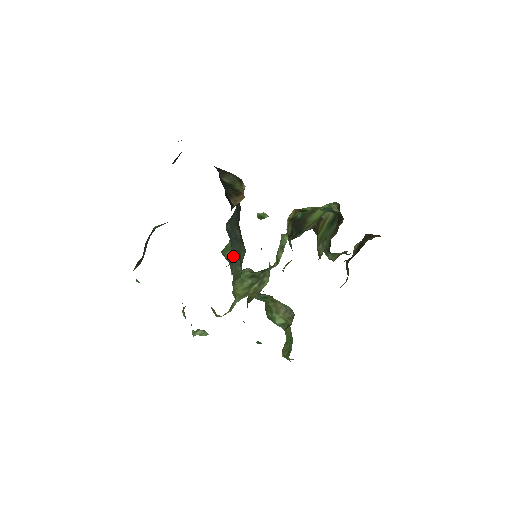
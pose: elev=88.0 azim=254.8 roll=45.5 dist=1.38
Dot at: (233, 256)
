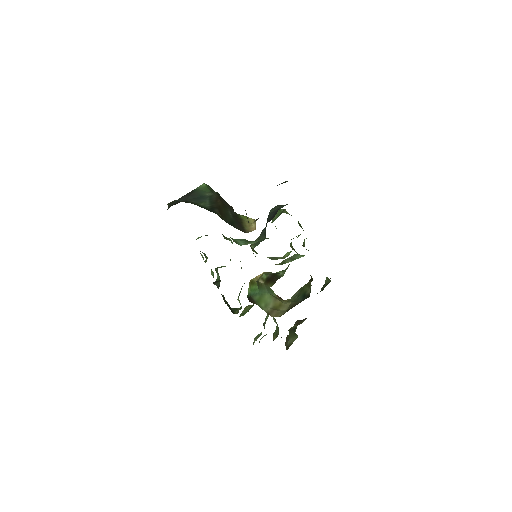
Dot at: (265, 229)
